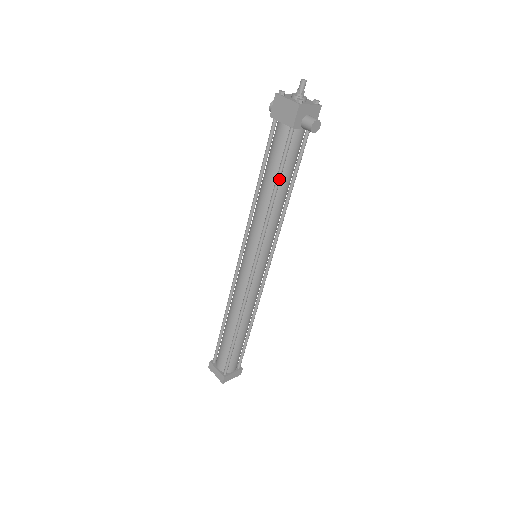
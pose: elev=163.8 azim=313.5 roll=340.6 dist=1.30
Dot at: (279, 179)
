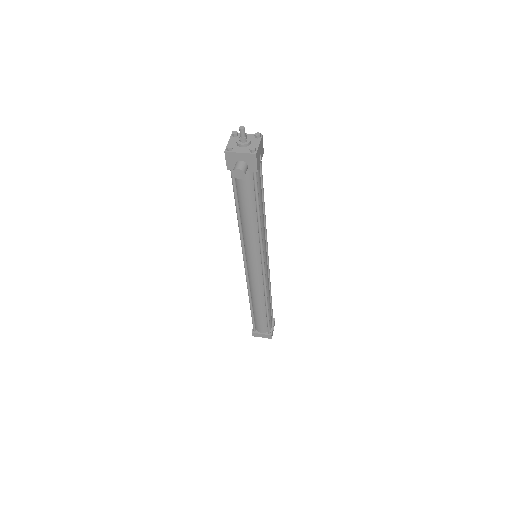
Dot at: (236, 205)
